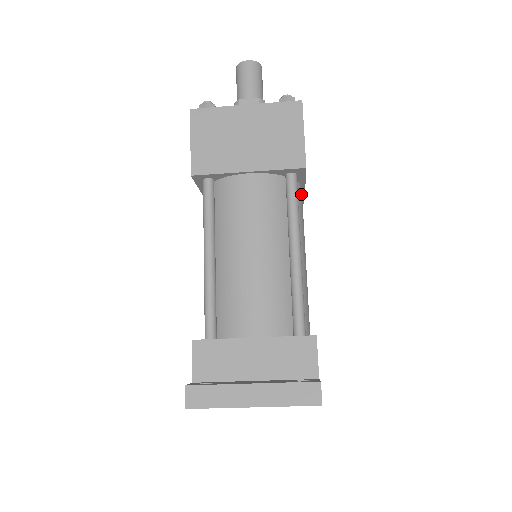
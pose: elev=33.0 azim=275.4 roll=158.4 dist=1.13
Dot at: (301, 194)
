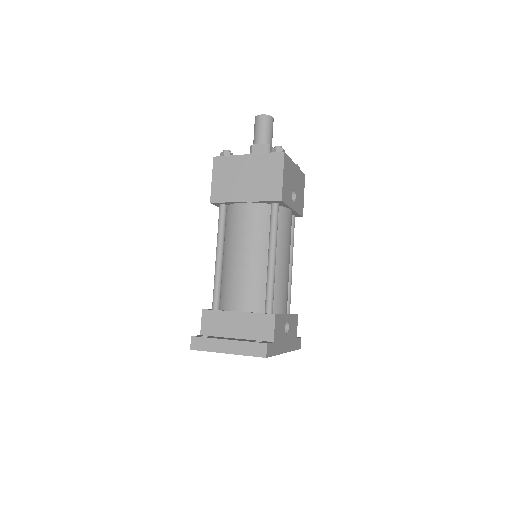
Dot at: (288, 215)
